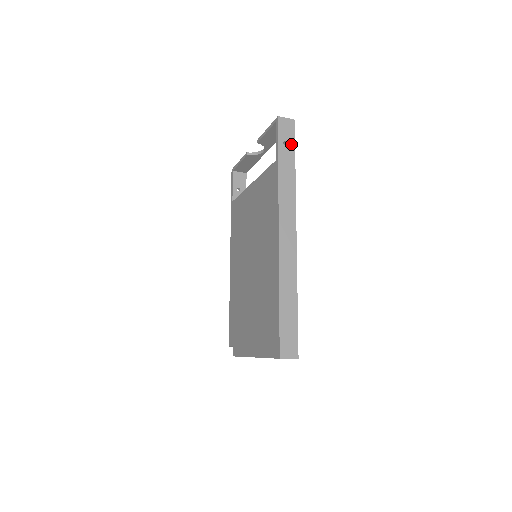
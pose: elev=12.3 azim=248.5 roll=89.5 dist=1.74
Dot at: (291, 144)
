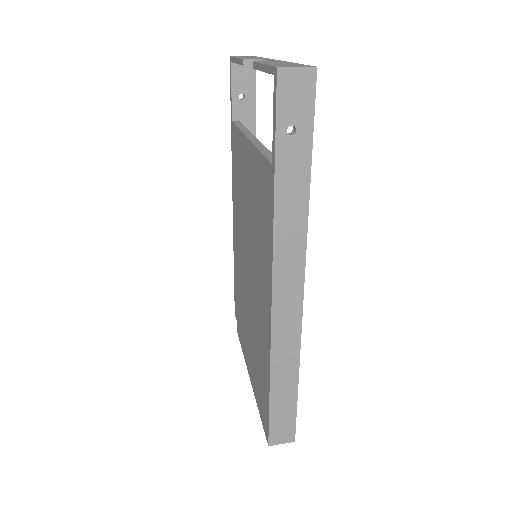
Dot at: (305, 129)
